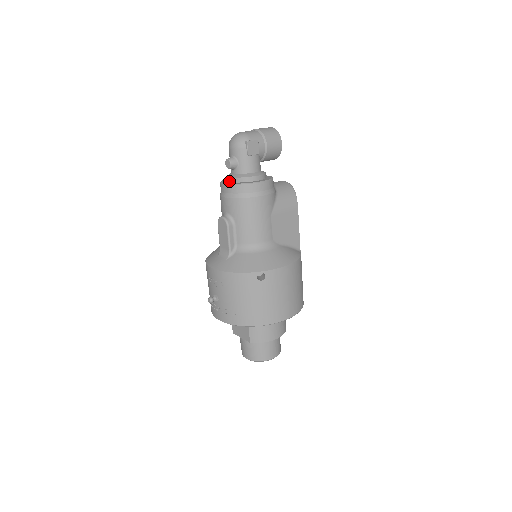
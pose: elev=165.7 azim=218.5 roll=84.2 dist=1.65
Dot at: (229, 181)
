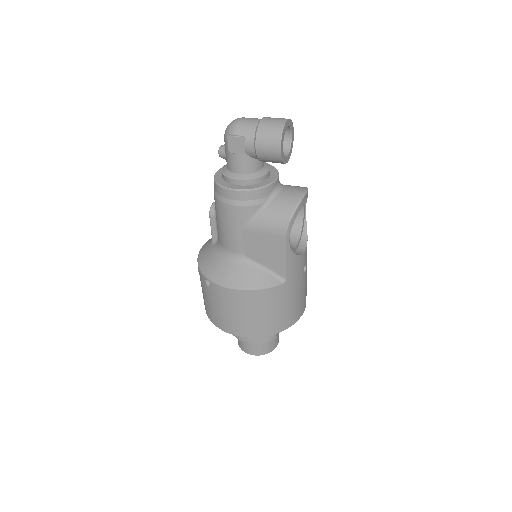
Dot at: occluded
